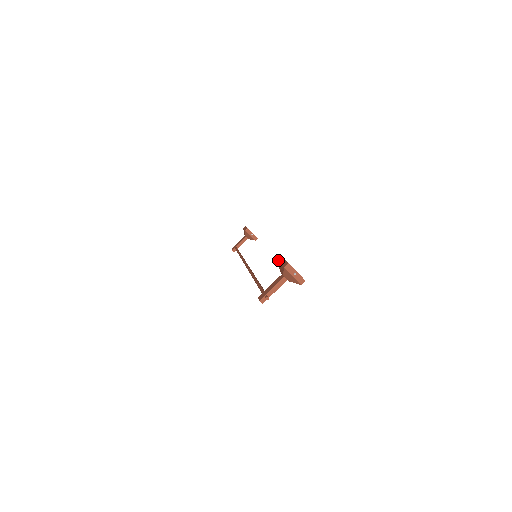
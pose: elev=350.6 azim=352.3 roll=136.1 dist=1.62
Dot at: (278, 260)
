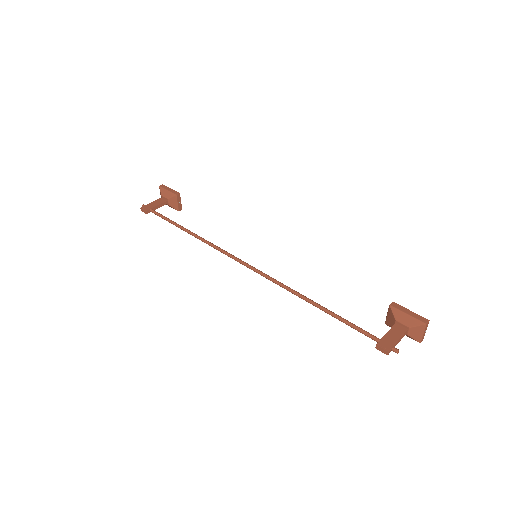
Dot at: (392, 304)
